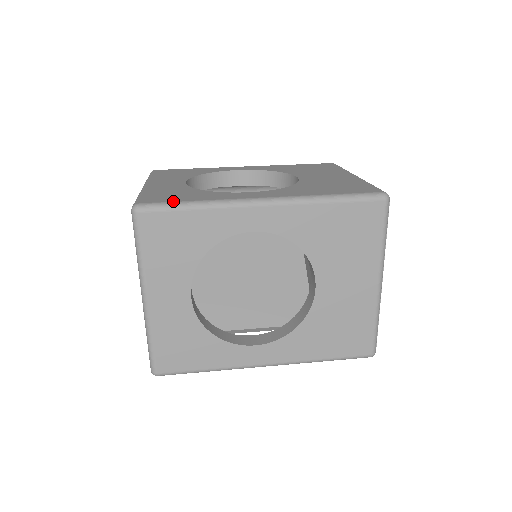
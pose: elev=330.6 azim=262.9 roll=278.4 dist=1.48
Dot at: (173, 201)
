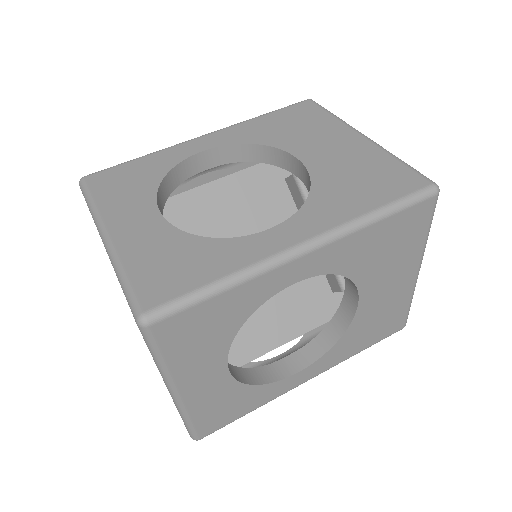
Dot at: (190, 290)
